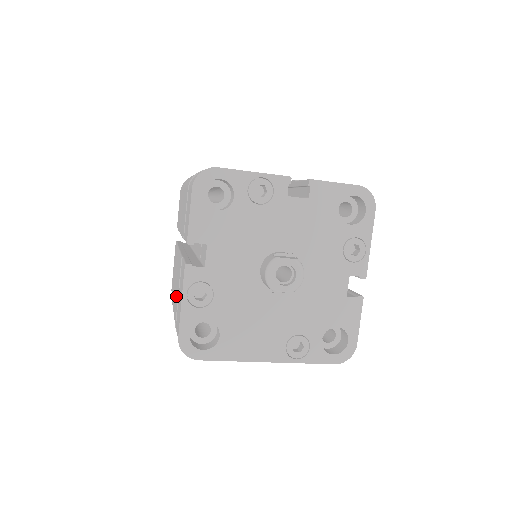
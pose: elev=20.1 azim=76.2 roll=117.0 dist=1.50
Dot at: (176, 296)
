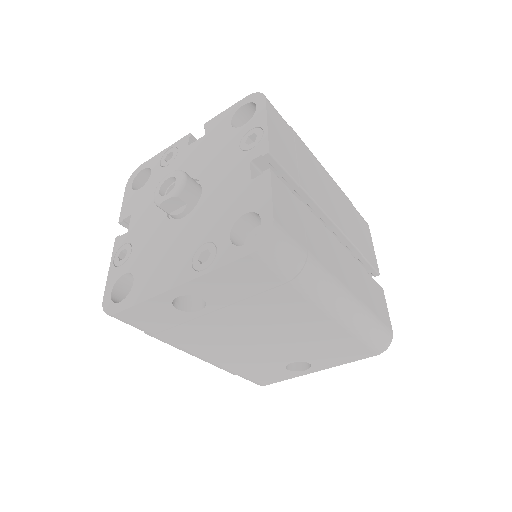
Dot at: occluded
